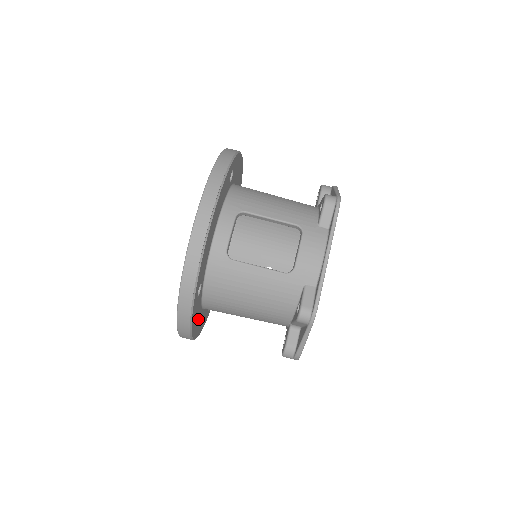
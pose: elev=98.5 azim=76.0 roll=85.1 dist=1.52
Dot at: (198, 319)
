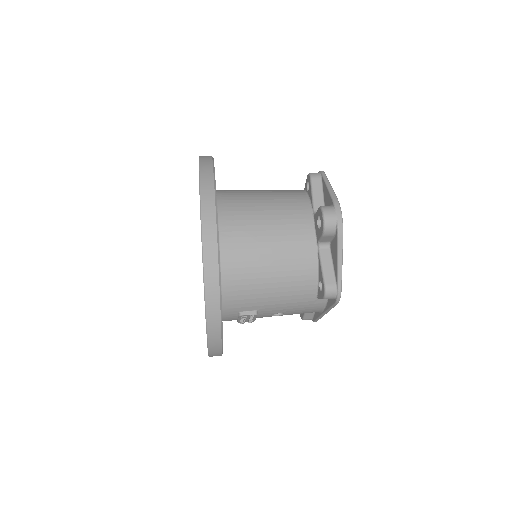
Dot at: occluded
